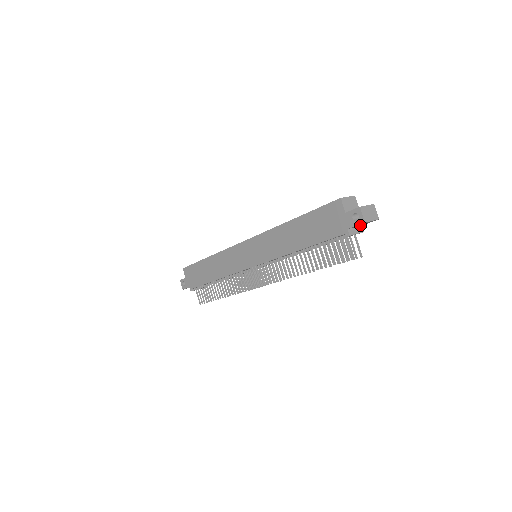
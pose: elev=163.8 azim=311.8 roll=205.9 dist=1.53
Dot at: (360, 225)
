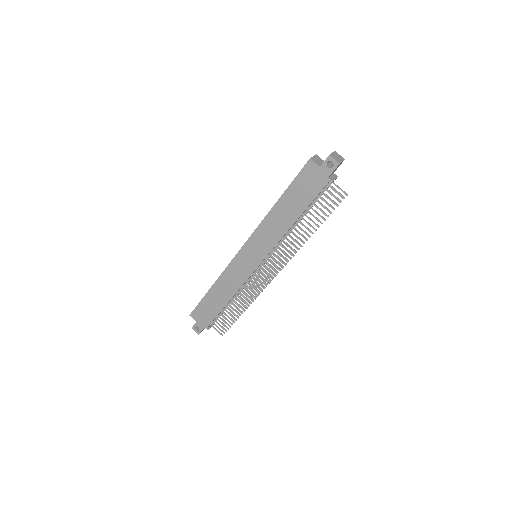
Dot at: occluded
